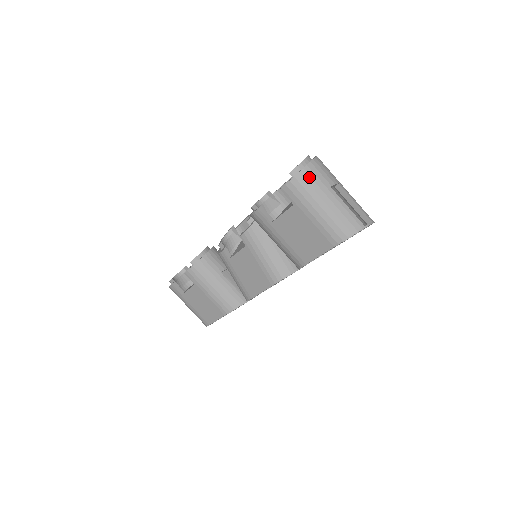
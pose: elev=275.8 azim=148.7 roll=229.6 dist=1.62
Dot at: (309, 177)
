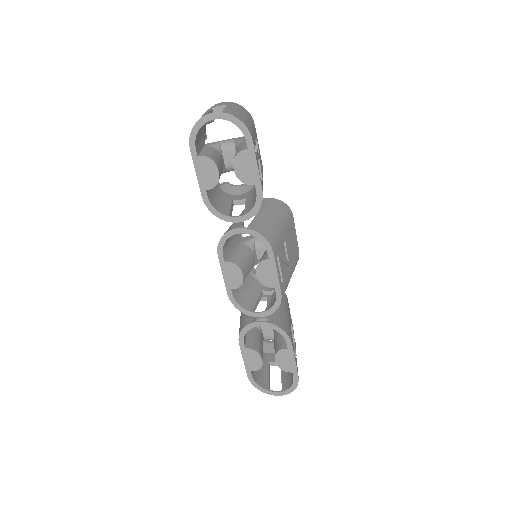
Dot at: occluded
